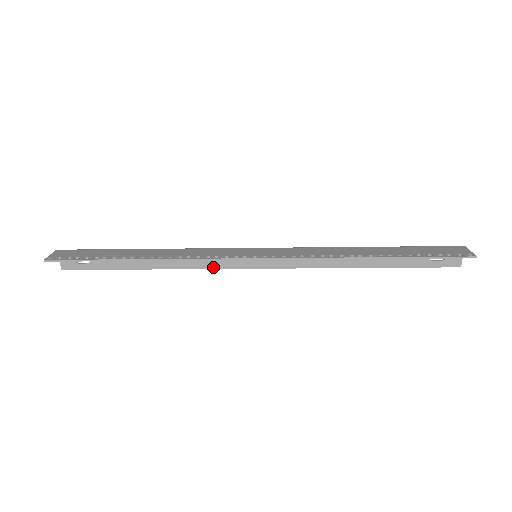
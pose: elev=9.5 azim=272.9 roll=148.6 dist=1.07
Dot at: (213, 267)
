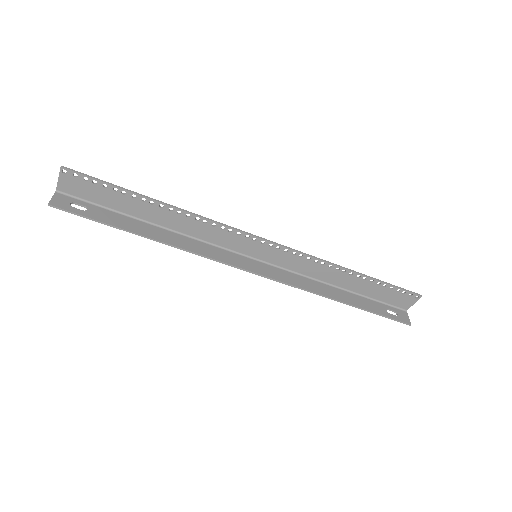
Dot at: (213, 257)
